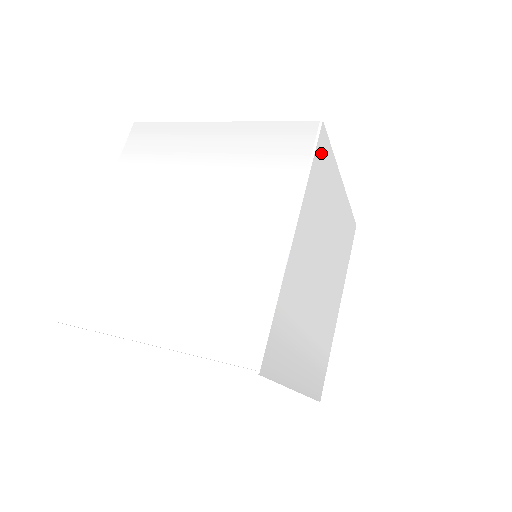
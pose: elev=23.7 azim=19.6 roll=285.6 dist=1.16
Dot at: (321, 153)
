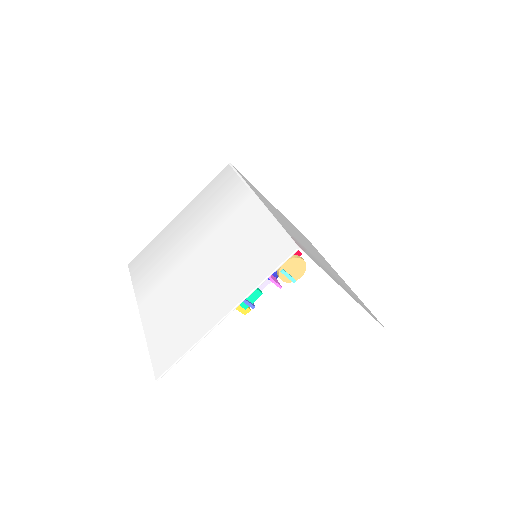
Dot at: occluded
